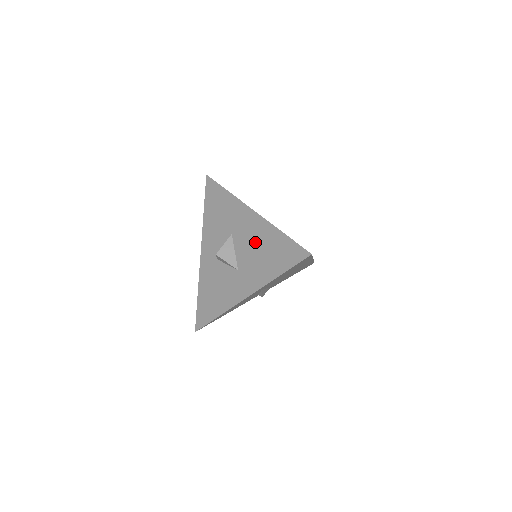
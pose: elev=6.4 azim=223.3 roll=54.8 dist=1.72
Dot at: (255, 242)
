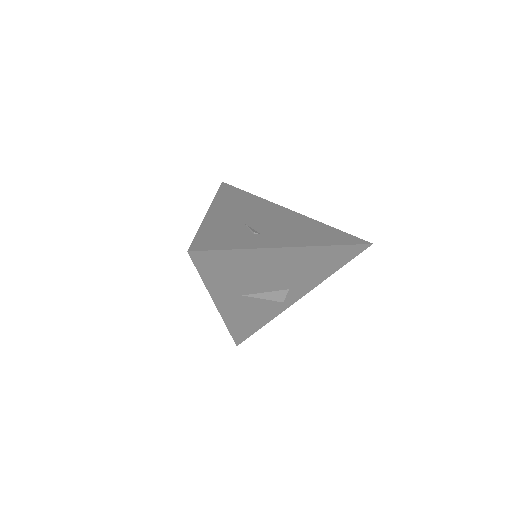
Dot at: occluded
